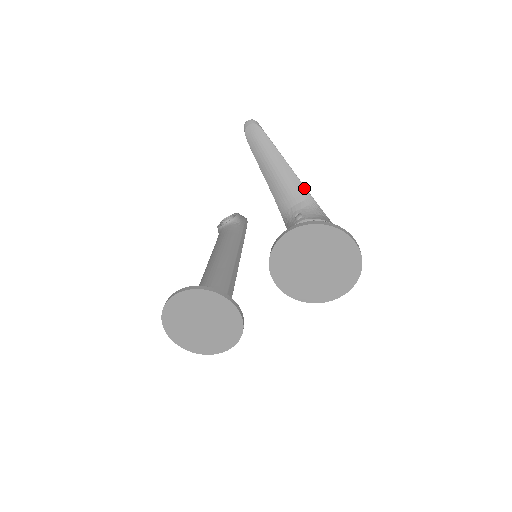
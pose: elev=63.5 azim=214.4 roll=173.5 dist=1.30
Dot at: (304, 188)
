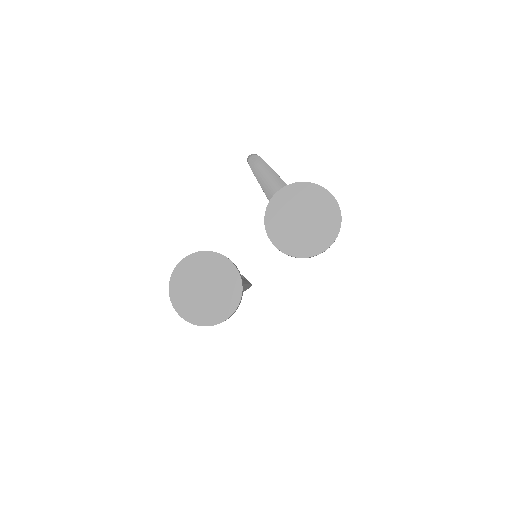
Dot at: occluded
